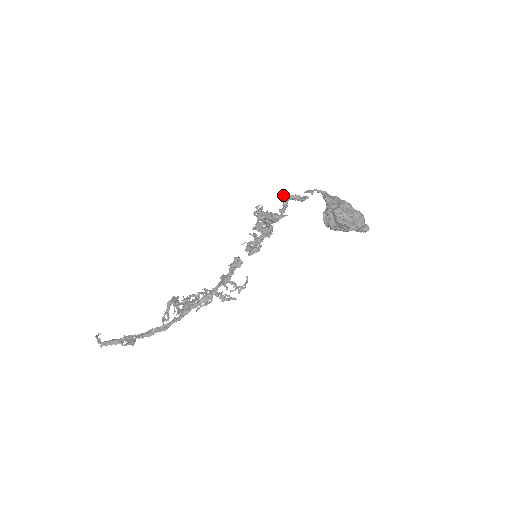
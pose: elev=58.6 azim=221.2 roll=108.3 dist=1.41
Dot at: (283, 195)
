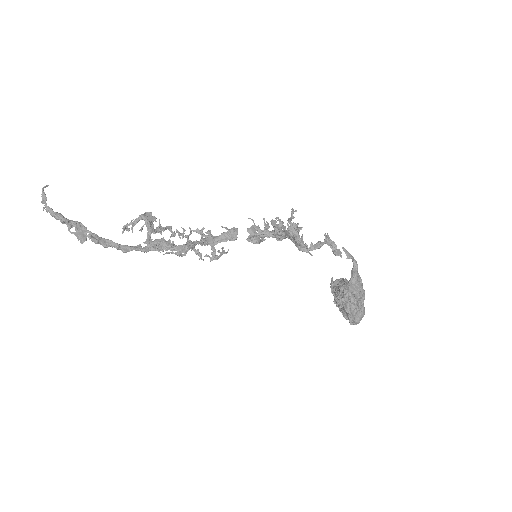
Dot at: (326, 236)
